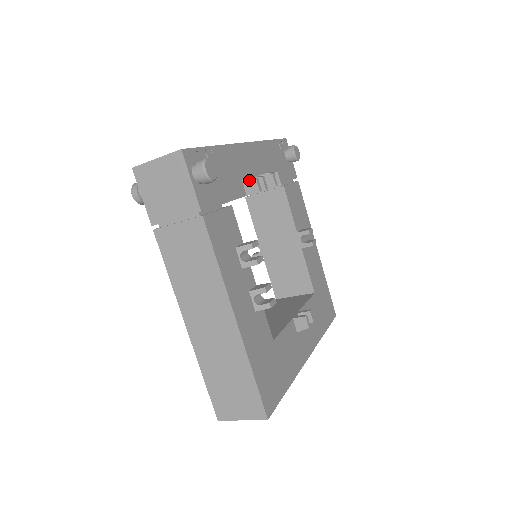
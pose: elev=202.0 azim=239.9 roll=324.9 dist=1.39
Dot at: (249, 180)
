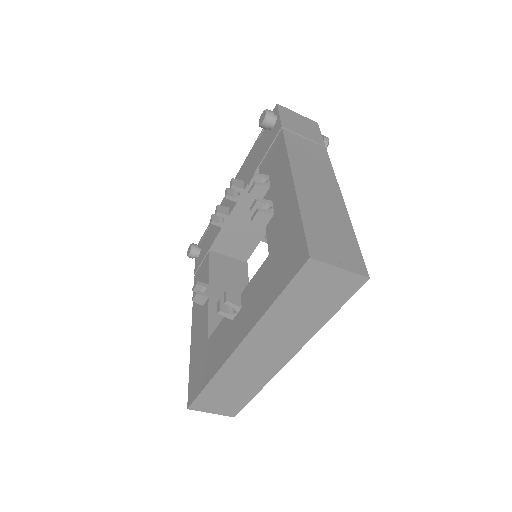
Dot at: occluded
